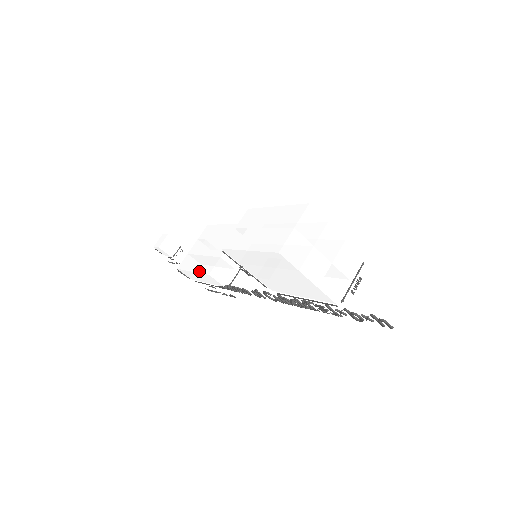
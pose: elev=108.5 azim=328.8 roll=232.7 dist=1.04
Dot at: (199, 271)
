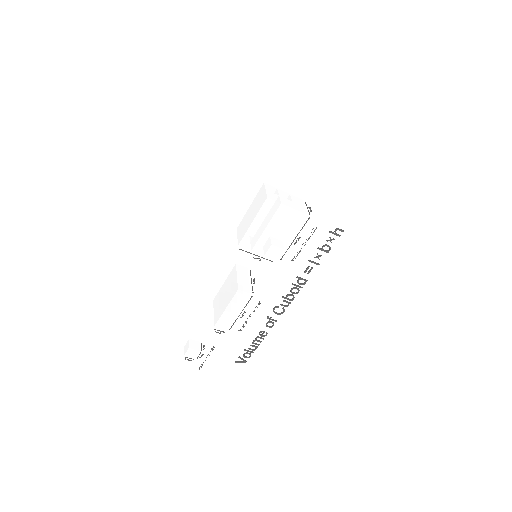
Dot at: (230, 300)
